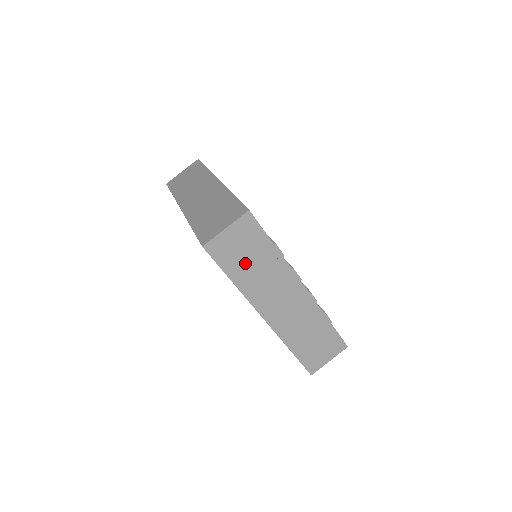
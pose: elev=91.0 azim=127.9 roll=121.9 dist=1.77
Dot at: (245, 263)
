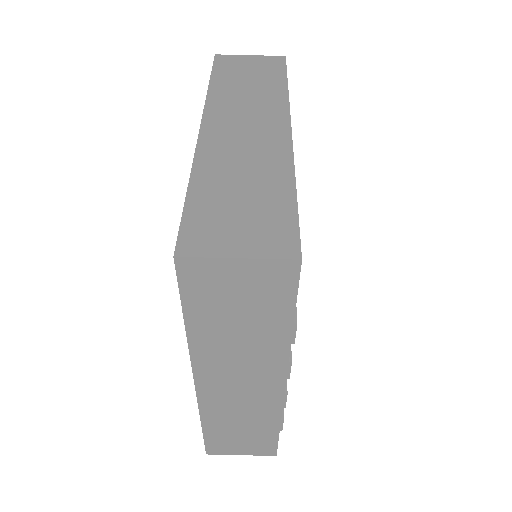
Dot at: (227, 317)
